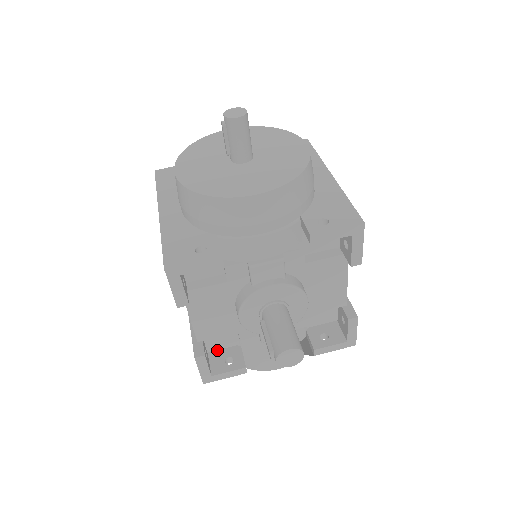
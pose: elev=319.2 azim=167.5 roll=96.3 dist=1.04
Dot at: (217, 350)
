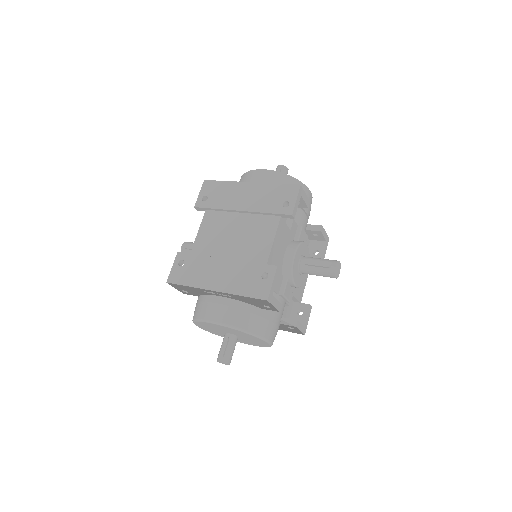
Dot at: occluded
